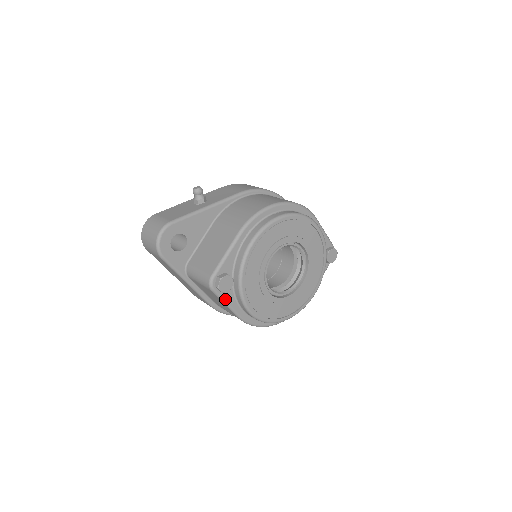
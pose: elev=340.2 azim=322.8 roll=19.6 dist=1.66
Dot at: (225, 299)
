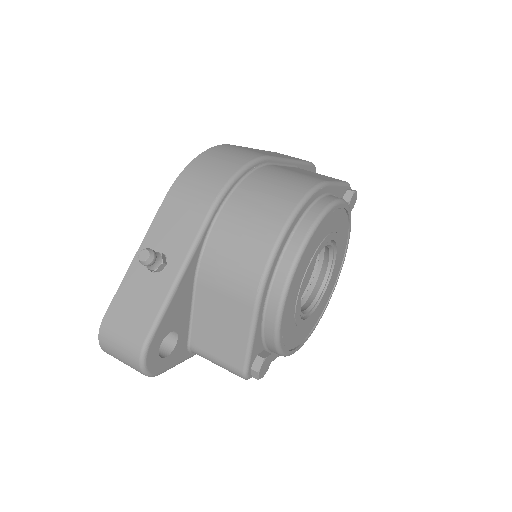
Dot at: occluded
